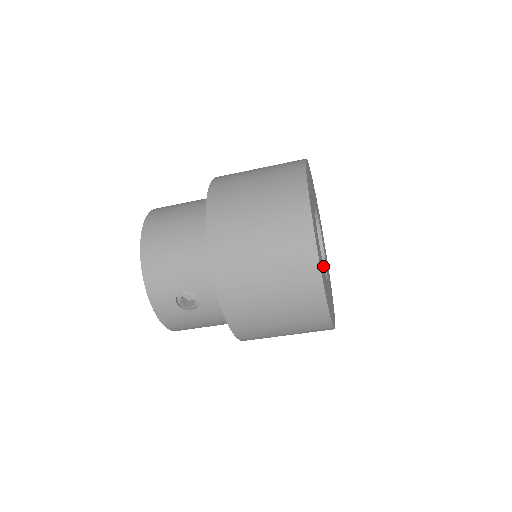
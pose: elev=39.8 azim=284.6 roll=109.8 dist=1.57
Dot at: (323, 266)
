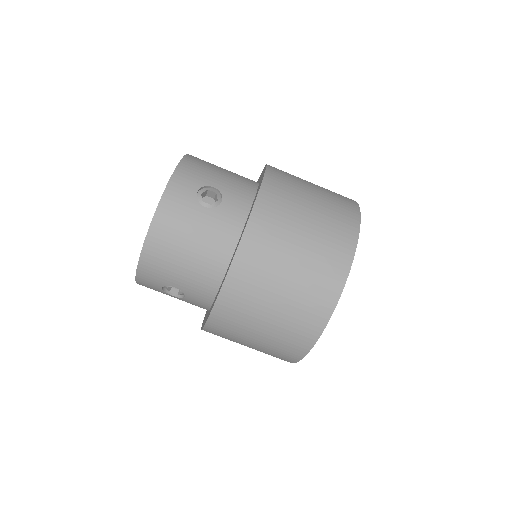
Dot at: occluded
